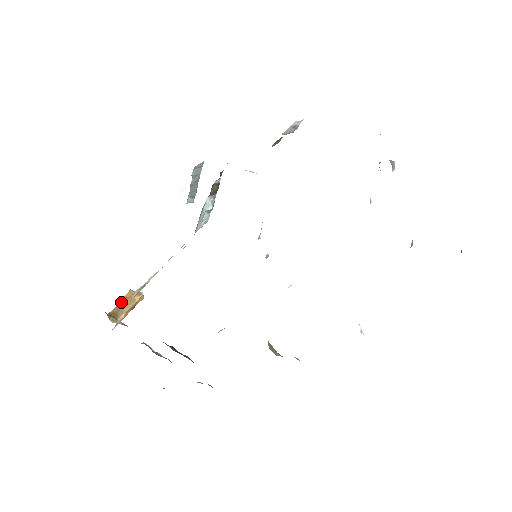
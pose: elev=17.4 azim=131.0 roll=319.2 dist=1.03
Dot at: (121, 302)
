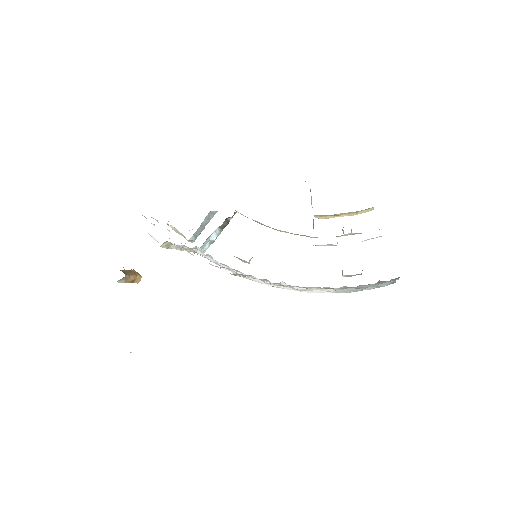
Dot at: (127, 270)
